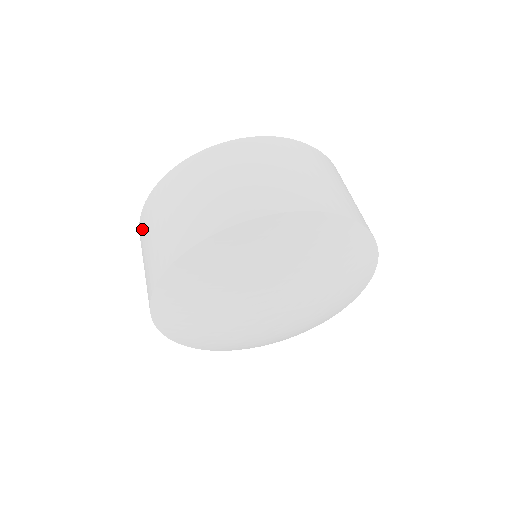
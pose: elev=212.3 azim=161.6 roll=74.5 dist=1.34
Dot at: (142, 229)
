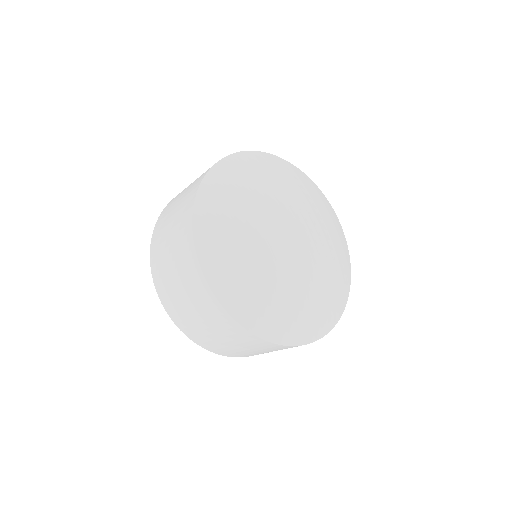
Dot at: (160, 226)
